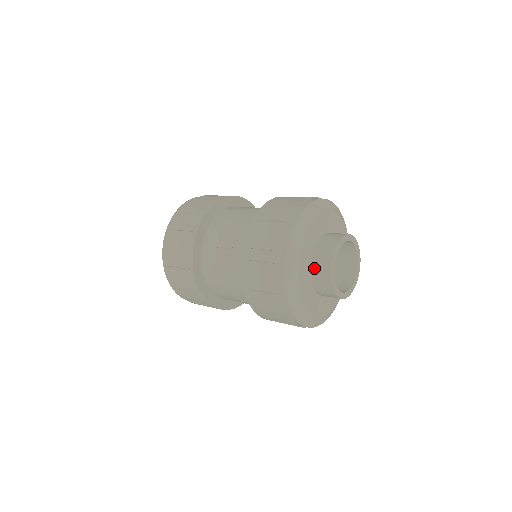
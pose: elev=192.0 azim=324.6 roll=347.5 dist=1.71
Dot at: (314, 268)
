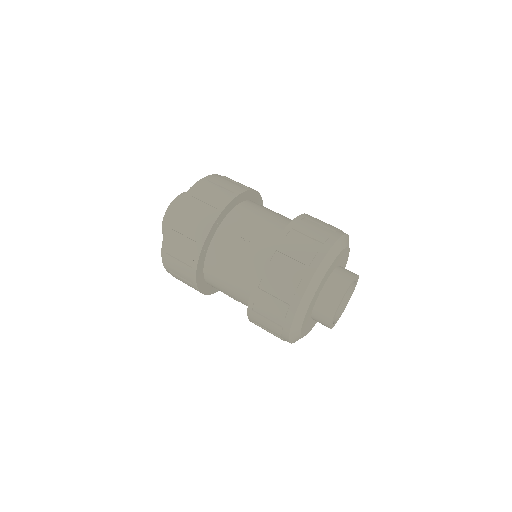
Dot at: (324, 293)
